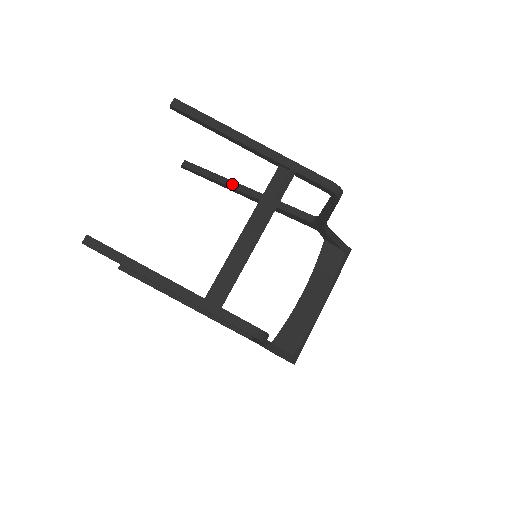
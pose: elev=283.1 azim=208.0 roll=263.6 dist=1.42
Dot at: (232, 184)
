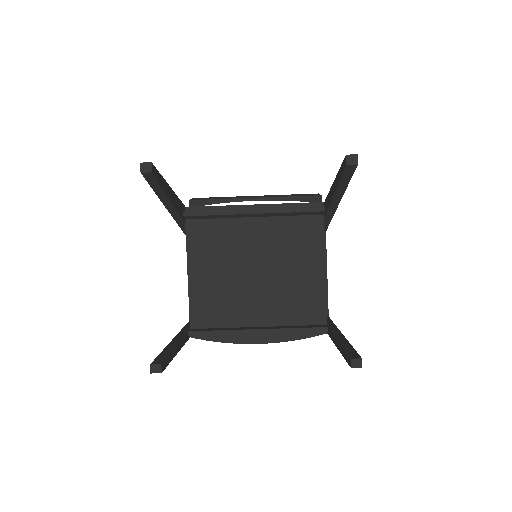
Dot at: (337, 199)
